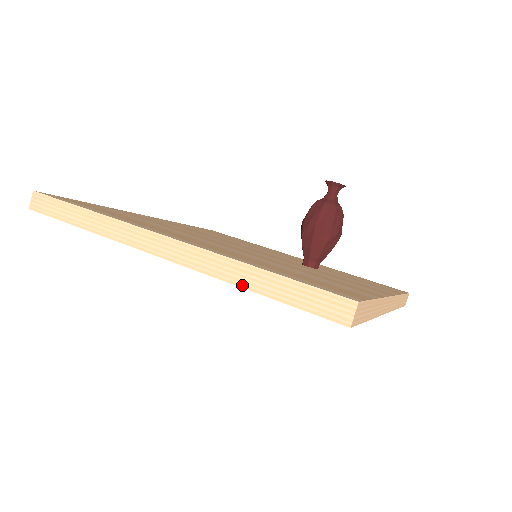
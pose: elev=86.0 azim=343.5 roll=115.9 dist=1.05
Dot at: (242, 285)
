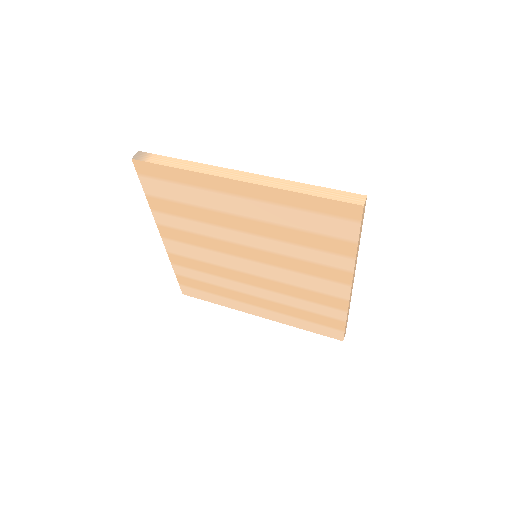
Dot at: (296, 191)
